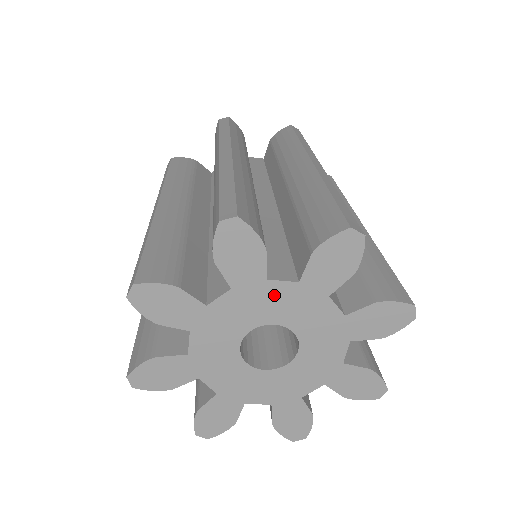
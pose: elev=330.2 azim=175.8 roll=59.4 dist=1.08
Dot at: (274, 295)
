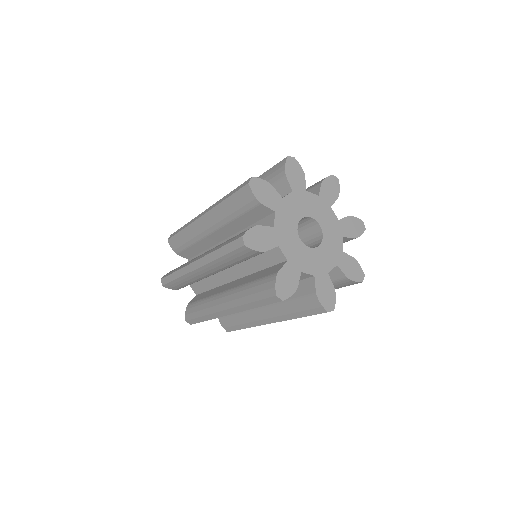
Dot at: (310, 200)
